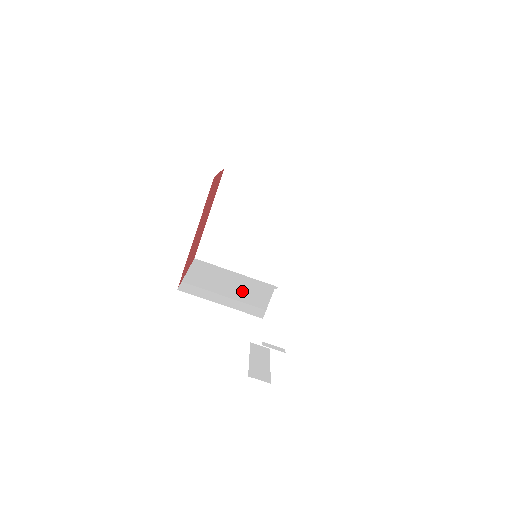
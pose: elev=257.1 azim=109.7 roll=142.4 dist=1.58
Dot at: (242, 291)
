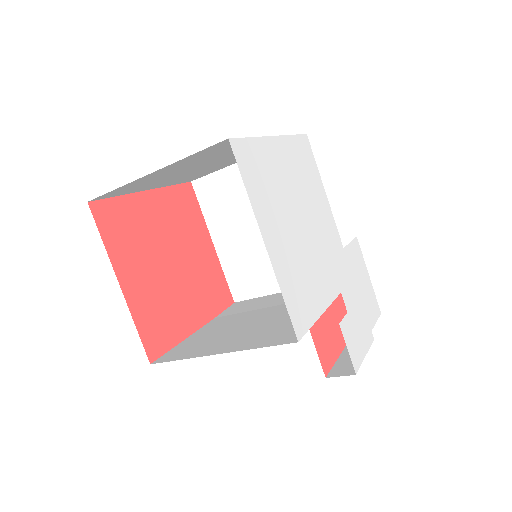
Dot at: occluded
